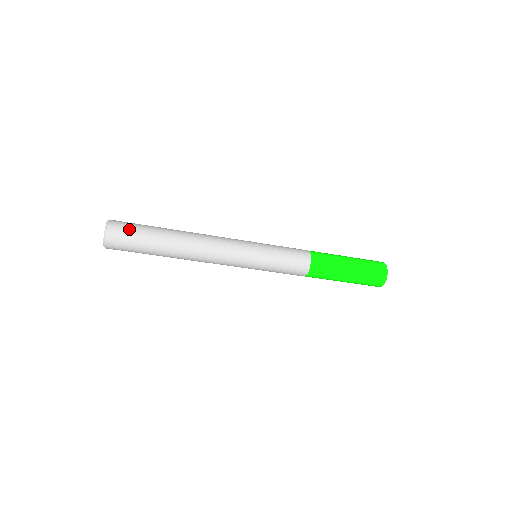
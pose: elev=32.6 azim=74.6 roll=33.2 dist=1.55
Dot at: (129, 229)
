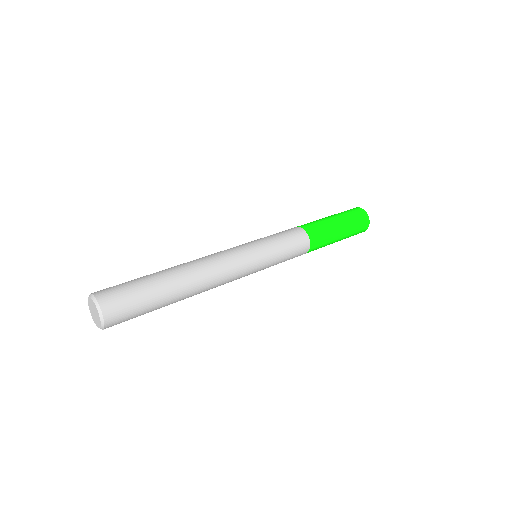
Dot at: occluded
